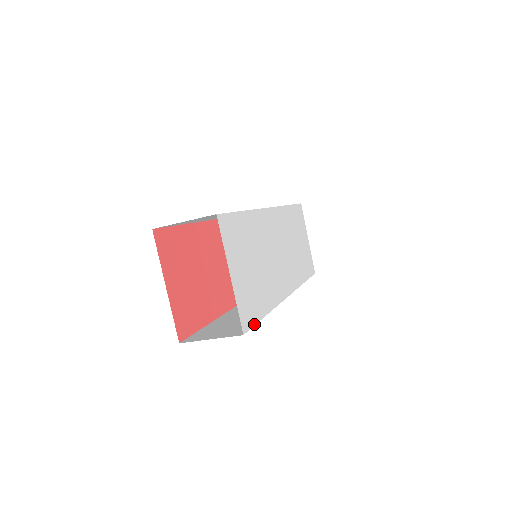
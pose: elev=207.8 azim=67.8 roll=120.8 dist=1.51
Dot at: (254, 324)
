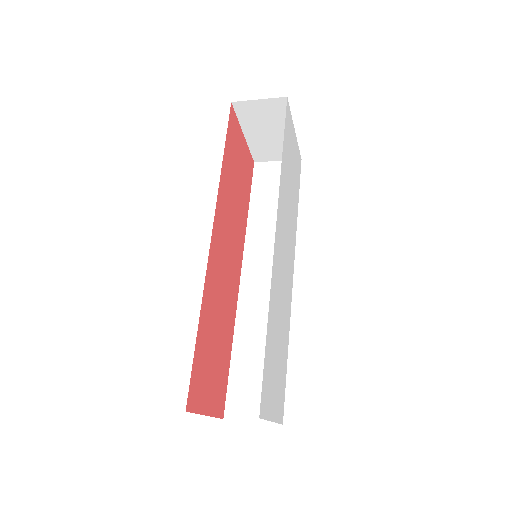
Dot at: occluded
